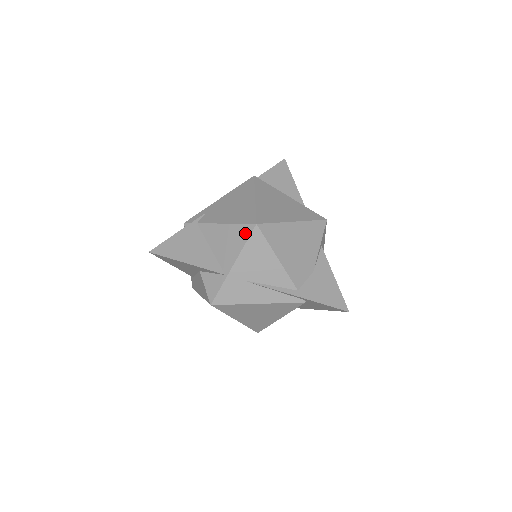
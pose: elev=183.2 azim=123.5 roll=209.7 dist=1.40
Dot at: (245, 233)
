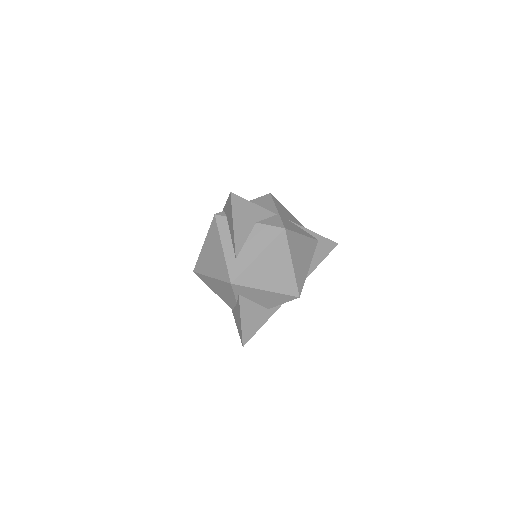
Dot at: (268, 198)
